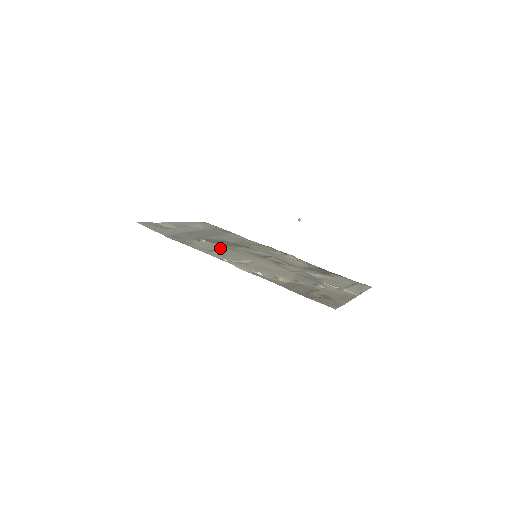
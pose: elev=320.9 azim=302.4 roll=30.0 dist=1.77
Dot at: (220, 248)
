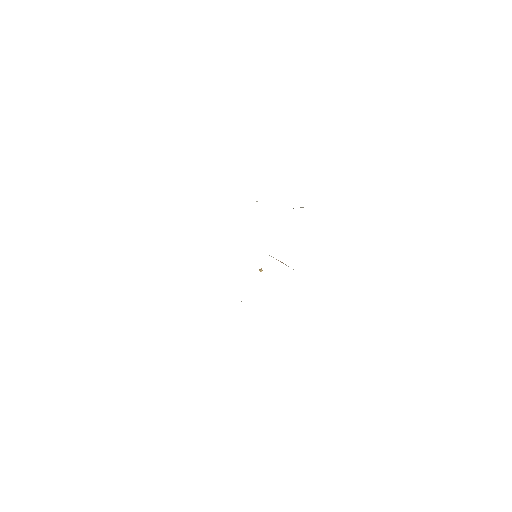
Dot at: occluded
